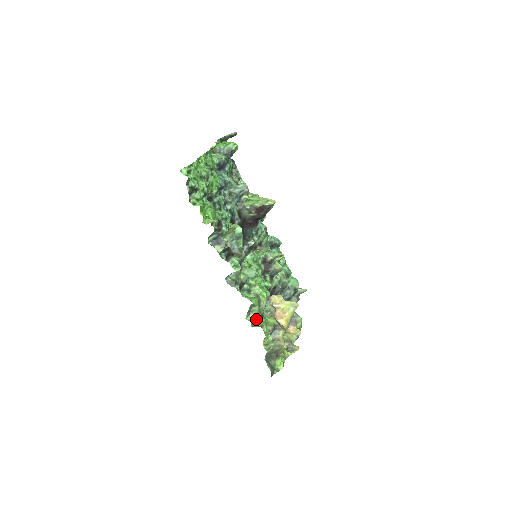
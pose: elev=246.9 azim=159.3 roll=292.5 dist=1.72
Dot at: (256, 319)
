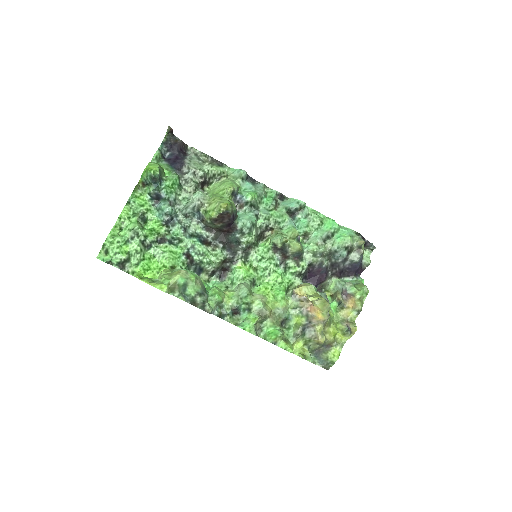
Dot at: (266, 338)
